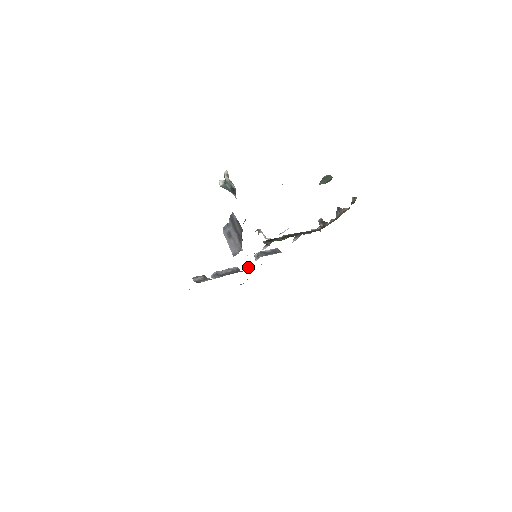
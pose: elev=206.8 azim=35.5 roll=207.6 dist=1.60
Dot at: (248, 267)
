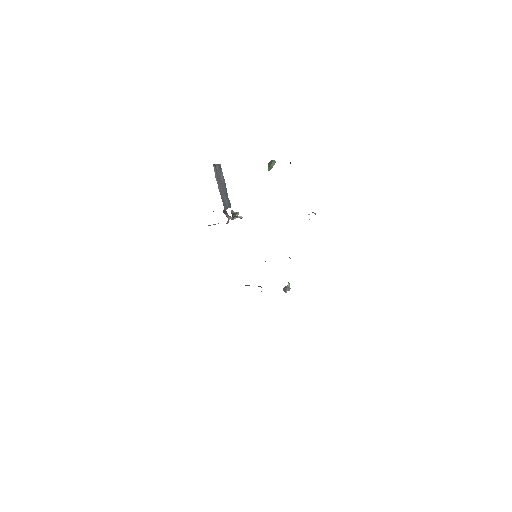
Dot at: occluded
